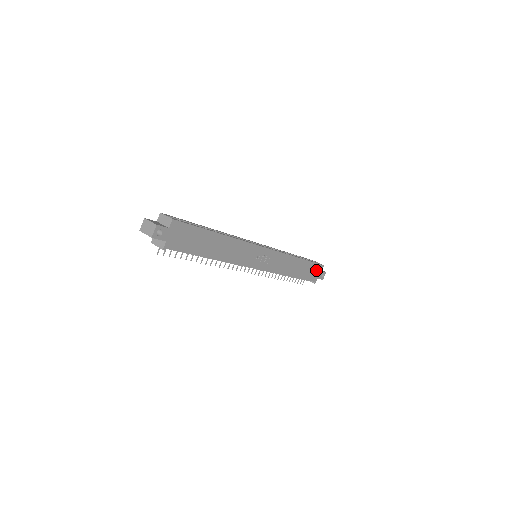
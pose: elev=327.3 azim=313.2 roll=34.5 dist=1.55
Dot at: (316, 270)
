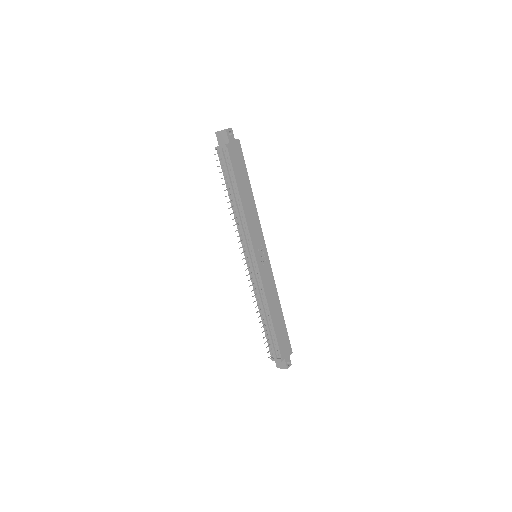
Dot at: (286, 346)
